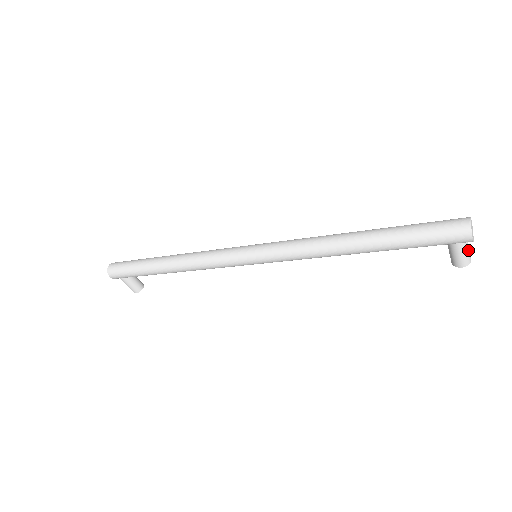
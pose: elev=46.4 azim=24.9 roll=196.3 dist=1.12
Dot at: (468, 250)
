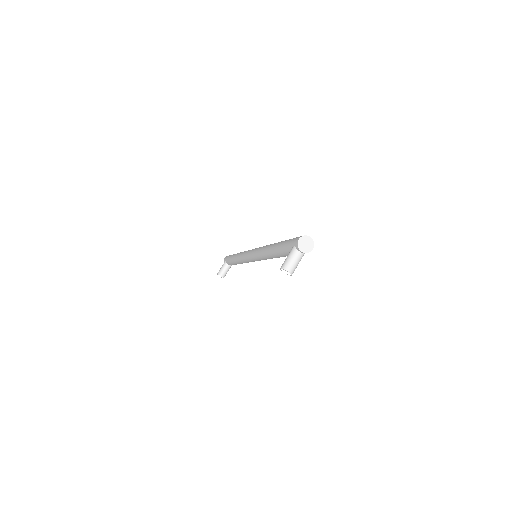
Dot at: (293, 259)
